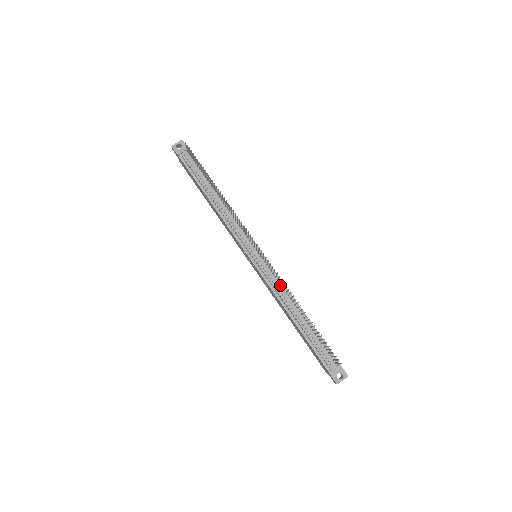
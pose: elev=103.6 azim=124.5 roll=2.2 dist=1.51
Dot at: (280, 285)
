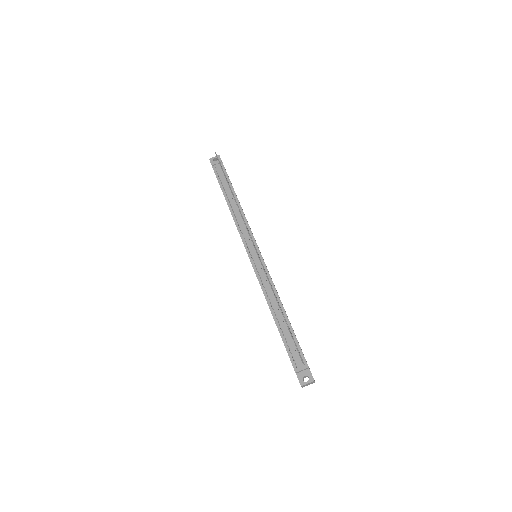
Dot at: occluded
